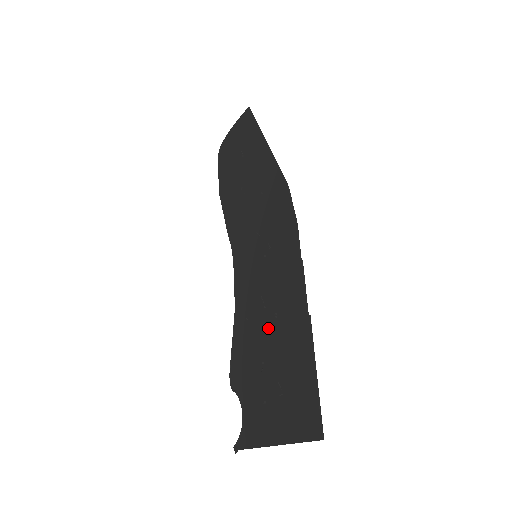
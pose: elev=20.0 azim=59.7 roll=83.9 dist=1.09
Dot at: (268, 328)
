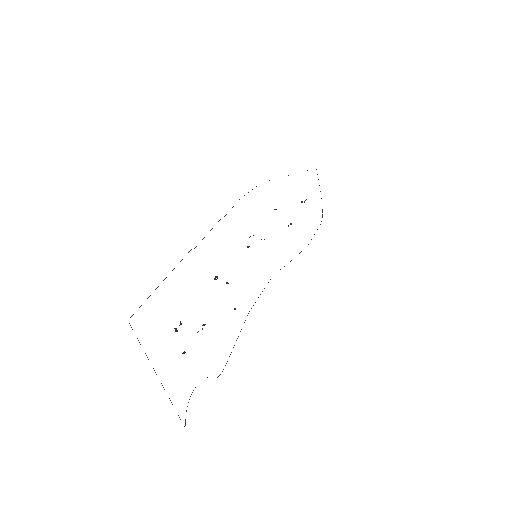
Dot at: occluded
